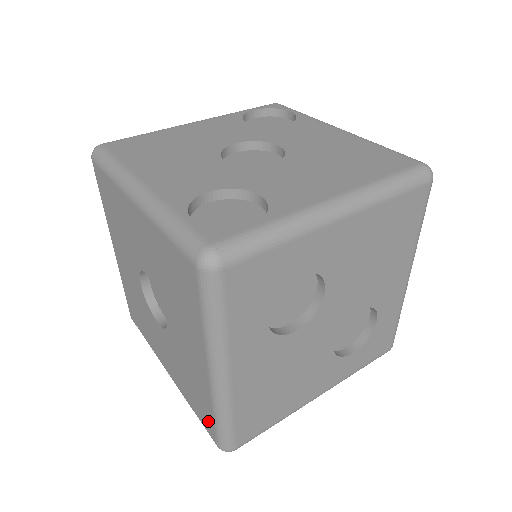
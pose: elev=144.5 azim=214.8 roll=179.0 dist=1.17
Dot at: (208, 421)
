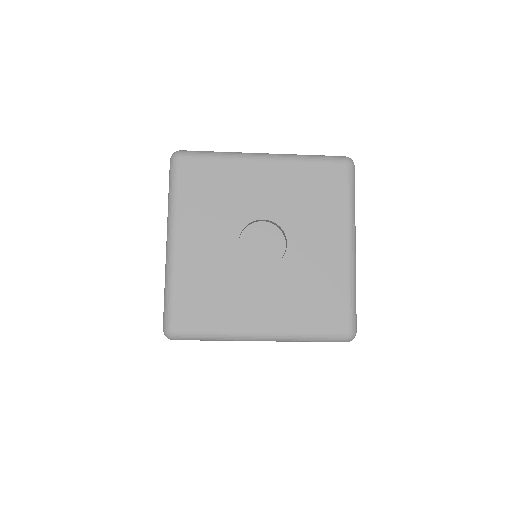
Dot at: (339, 312)
